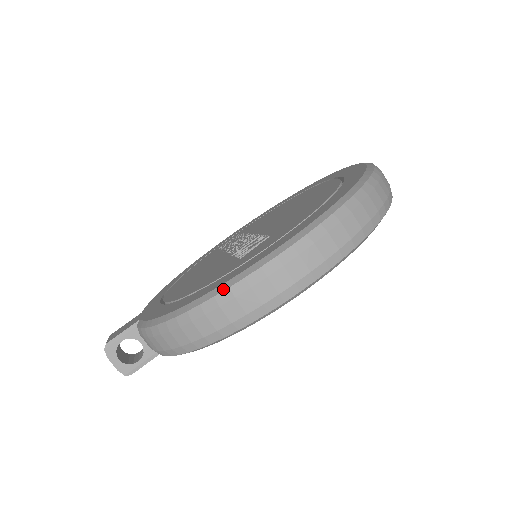
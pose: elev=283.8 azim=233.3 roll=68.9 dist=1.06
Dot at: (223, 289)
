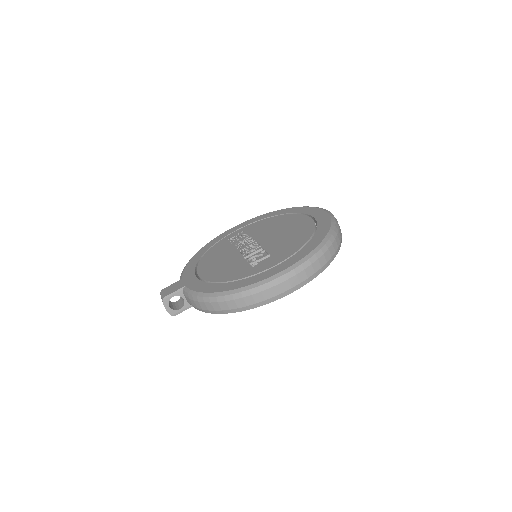
Dot at: (246, 289)
